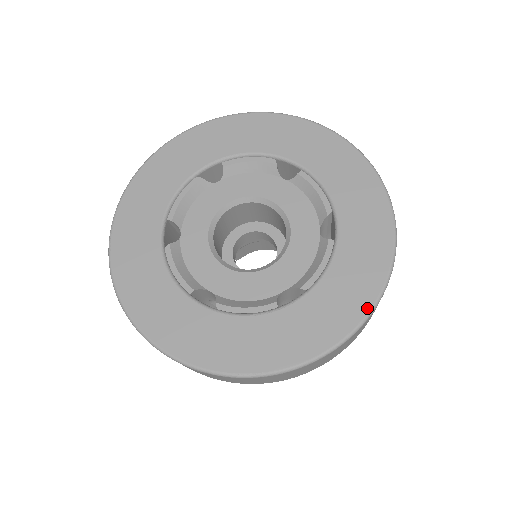
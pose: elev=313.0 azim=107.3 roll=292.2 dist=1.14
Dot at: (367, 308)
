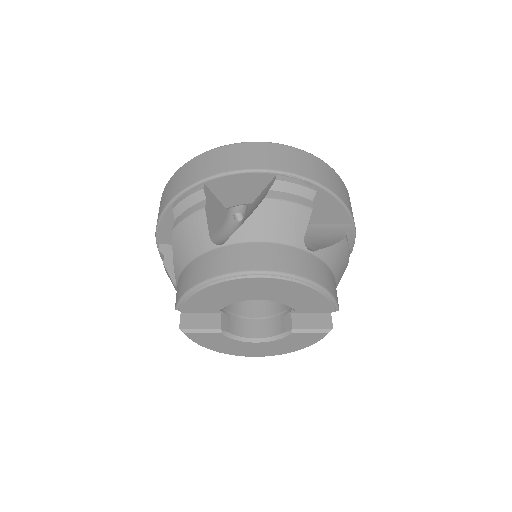
Dot at: occluded
